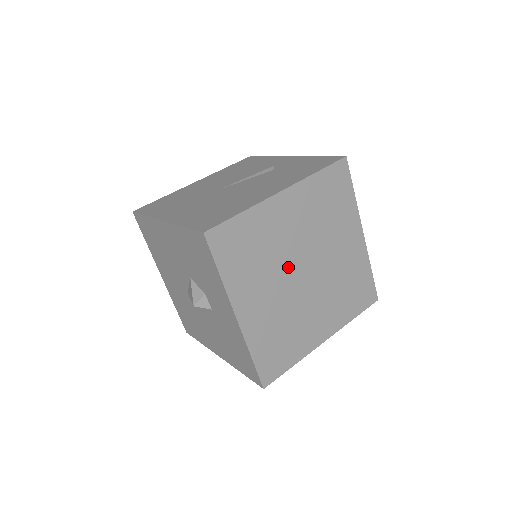
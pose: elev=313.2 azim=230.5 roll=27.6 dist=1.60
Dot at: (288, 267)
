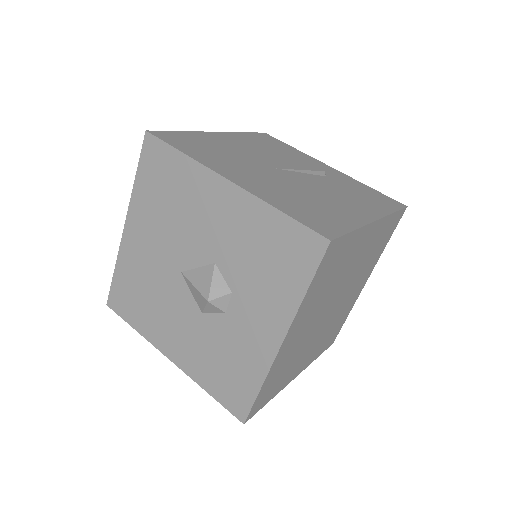
Dot at: (331, 299)
